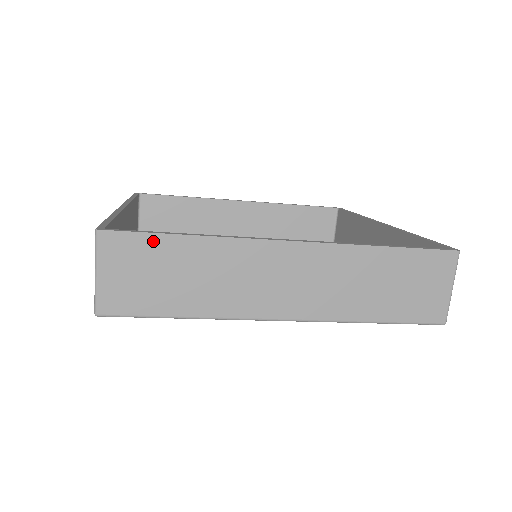
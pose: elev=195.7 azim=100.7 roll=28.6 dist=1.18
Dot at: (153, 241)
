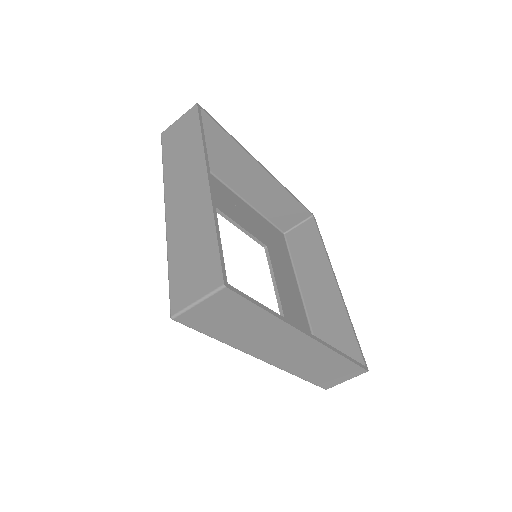
Dot at: (248, 306)
